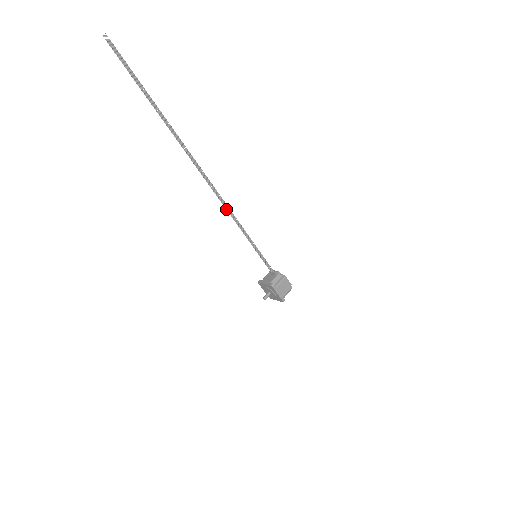
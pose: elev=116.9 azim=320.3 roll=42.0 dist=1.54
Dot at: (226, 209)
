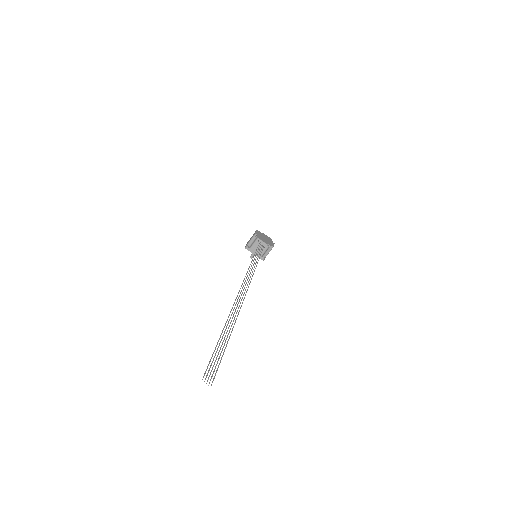
Dot at: occluded
